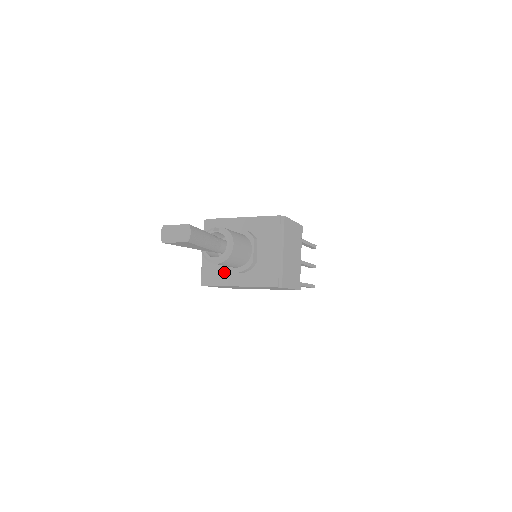
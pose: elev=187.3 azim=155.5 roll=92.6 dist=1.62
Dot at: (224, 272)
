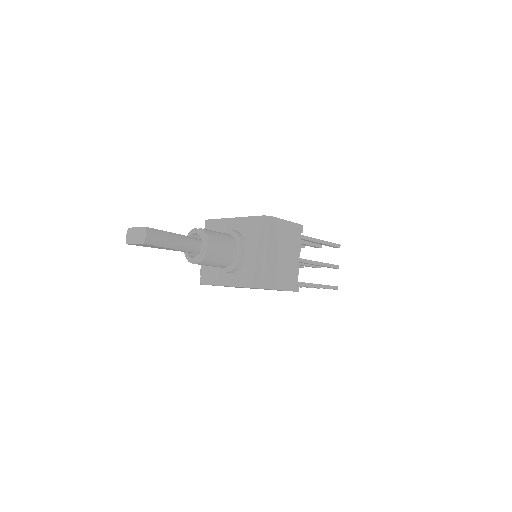
Dot at: (217, 272)
